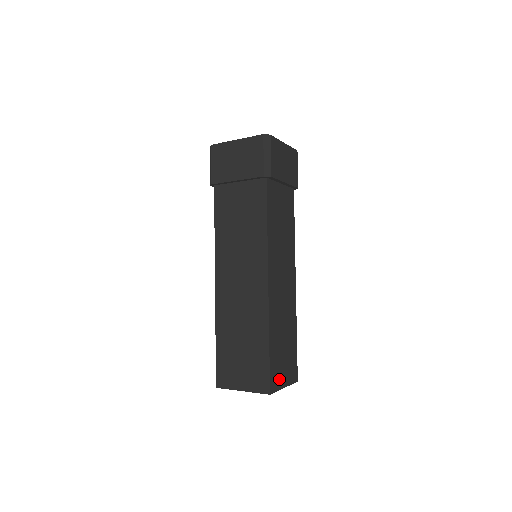
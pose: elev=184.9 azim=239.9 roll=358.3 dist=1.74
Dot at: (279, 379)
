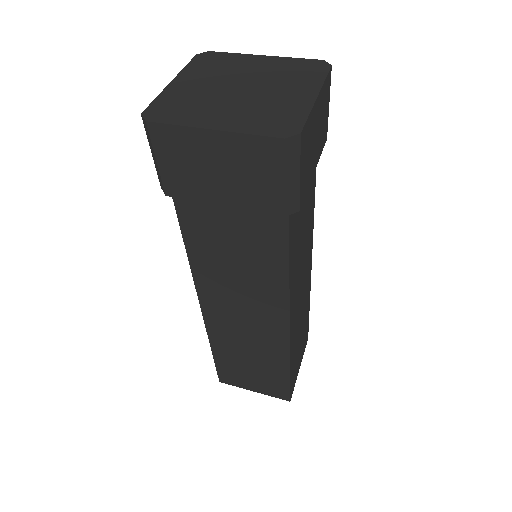
Dot at: (296, 374)
